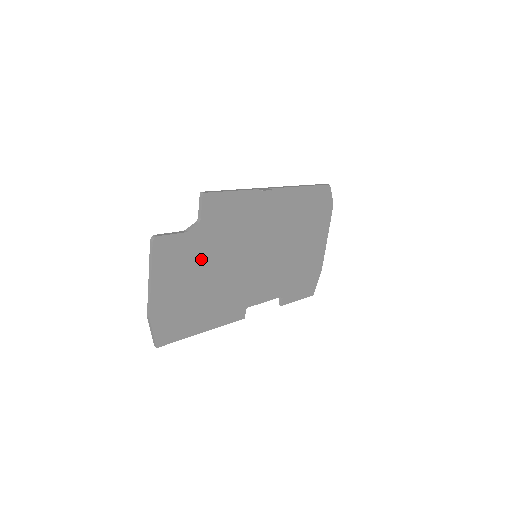
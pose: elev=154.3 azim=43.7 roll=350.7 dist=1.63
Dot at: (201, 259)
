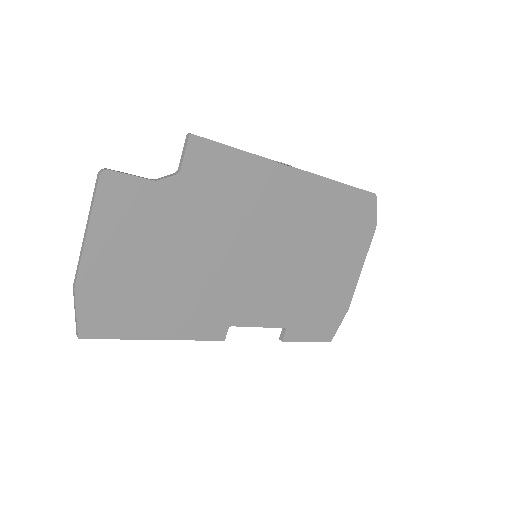
Dot at: (171, 229)
